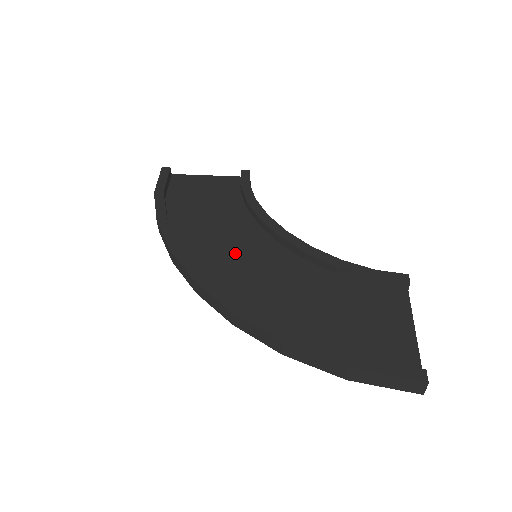
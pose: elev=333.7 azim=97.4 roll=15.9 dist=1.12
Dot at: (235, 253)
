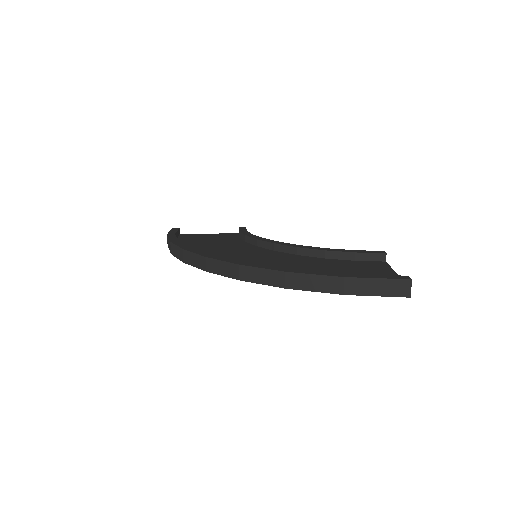
Dot at: (238, 254)
